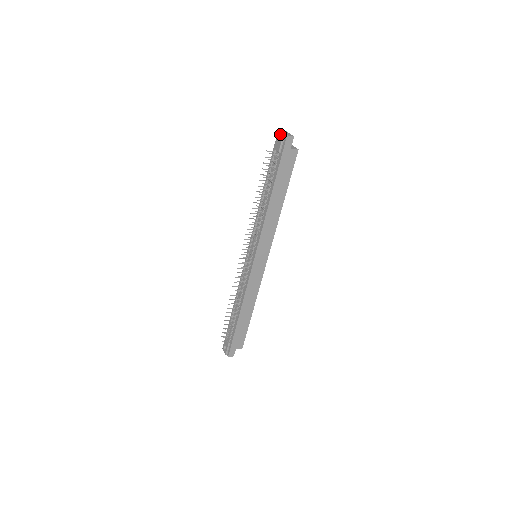
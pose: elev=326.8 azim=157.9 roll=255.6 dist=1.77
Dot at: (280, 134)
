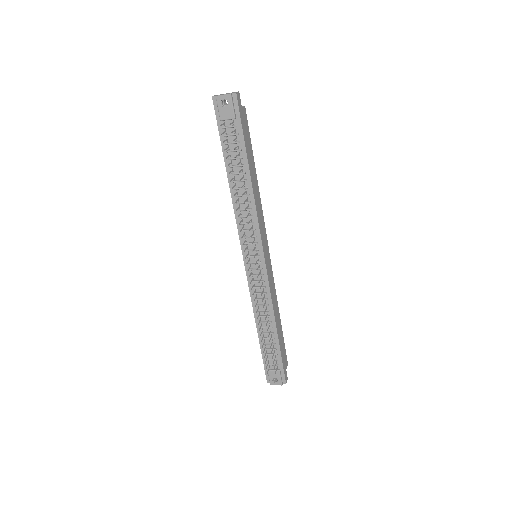
Dot at: (224, 97)
